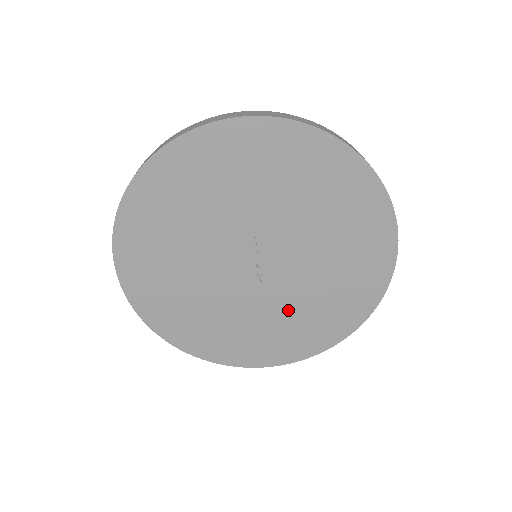
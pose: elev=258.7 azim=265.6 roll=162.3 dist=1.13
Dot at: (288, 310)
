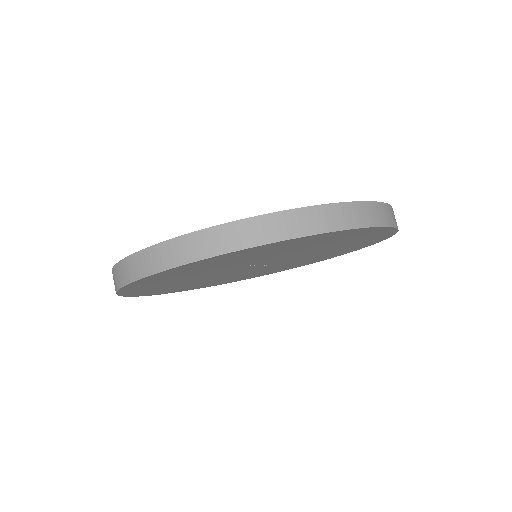
Dot at: (306, 259)
